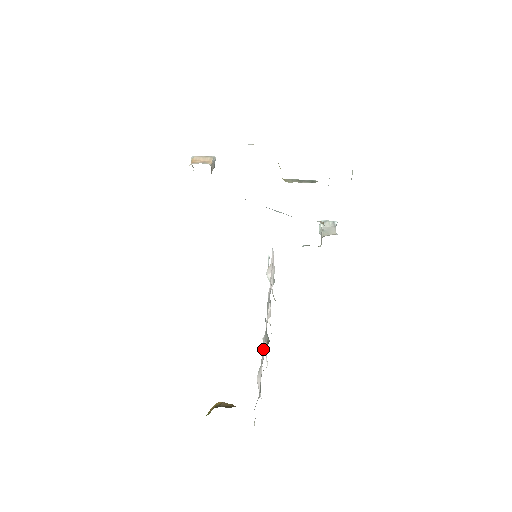
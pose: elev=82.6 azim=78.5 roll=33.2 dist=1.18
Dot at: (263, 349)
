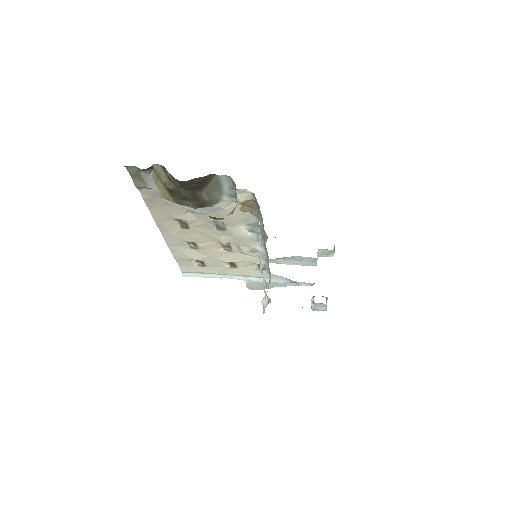
Dot at: occluded
